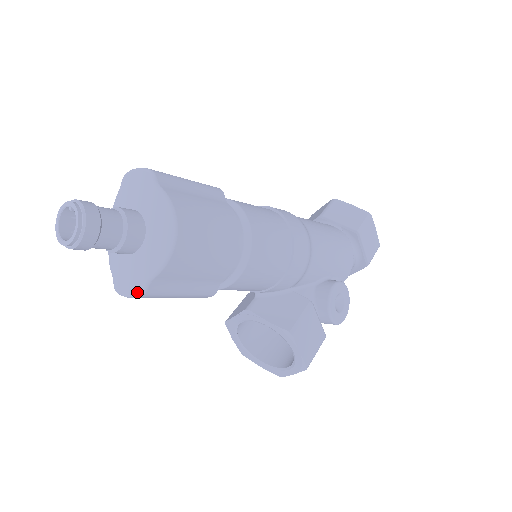
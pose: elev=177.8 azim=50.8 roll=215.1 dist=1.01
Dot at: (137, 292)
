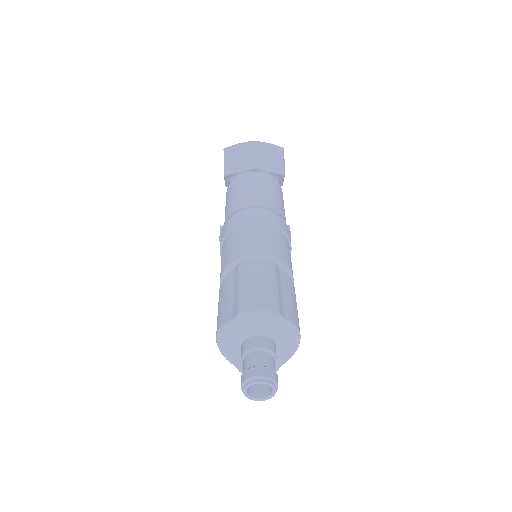
Dot at: occluded
